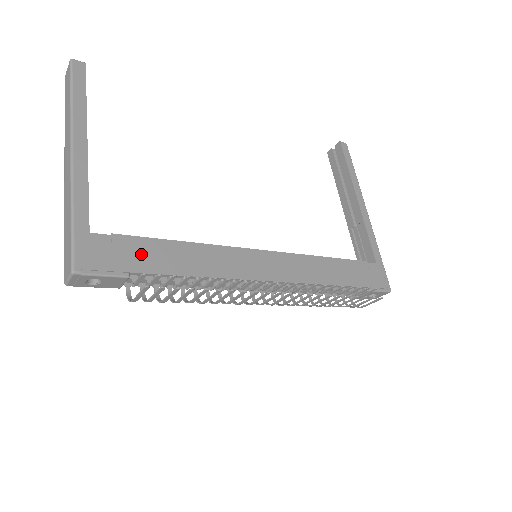
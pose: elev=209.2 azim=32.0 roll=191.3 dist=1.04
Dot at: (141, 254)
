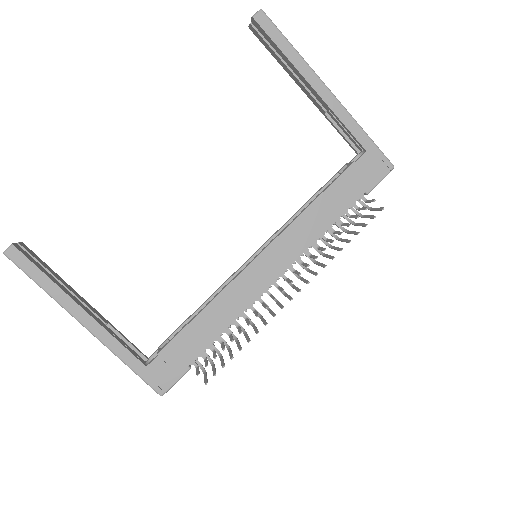
Dot at: (184, 349)
